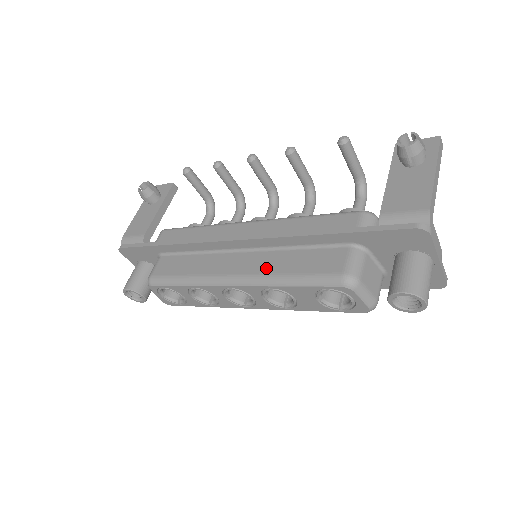
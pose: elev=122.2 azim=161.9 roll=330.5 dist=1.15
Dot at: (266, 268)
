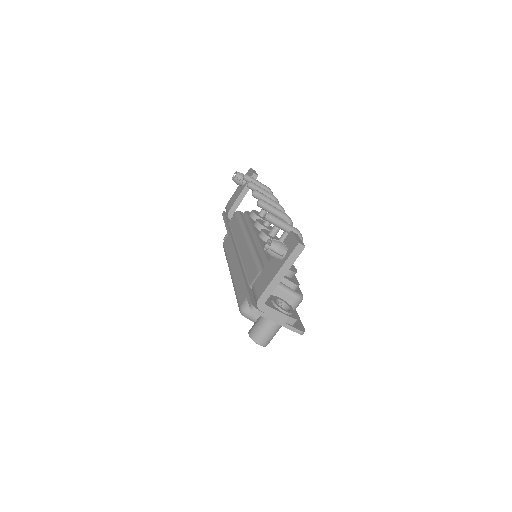
Dot at: (236, 276)
